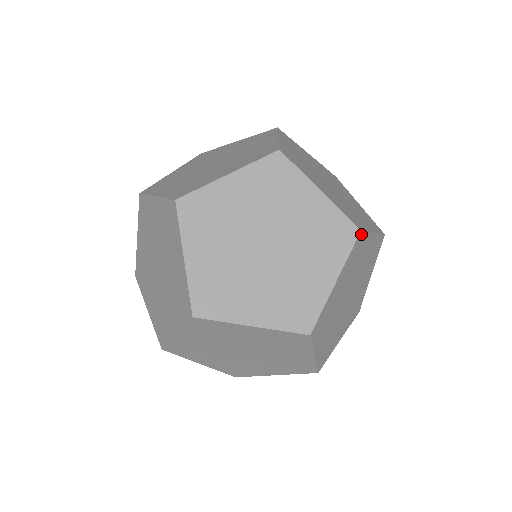
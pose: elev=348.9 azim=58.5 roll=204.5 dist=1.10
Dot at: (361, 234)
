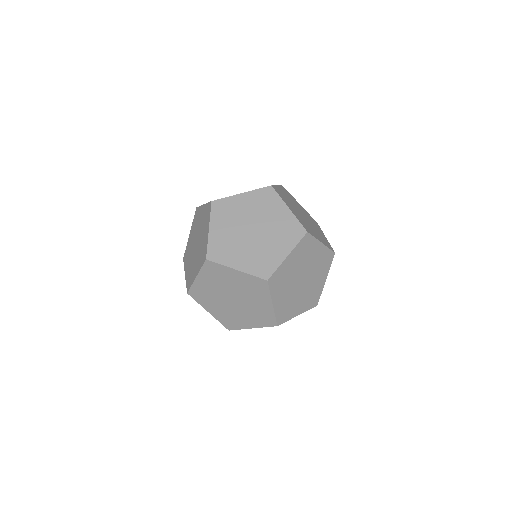
Dot at: occluded
